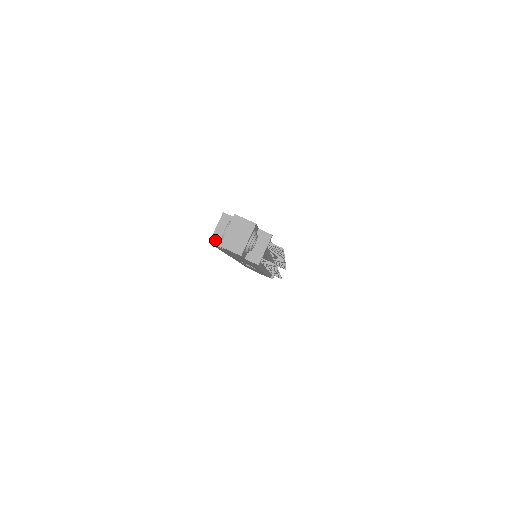
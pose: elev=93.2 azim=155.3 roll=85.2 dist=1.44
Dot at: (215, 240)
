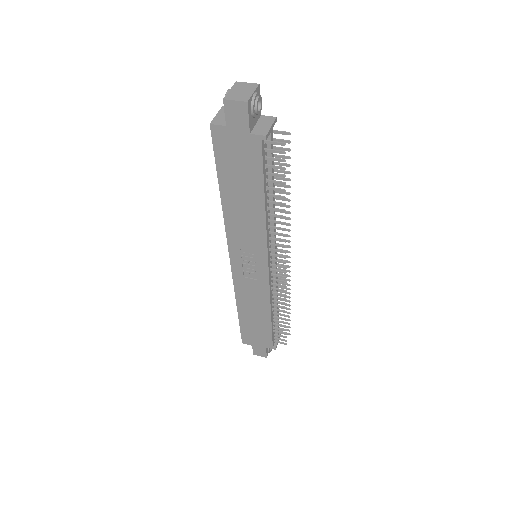
Dot at: (216, 122)
